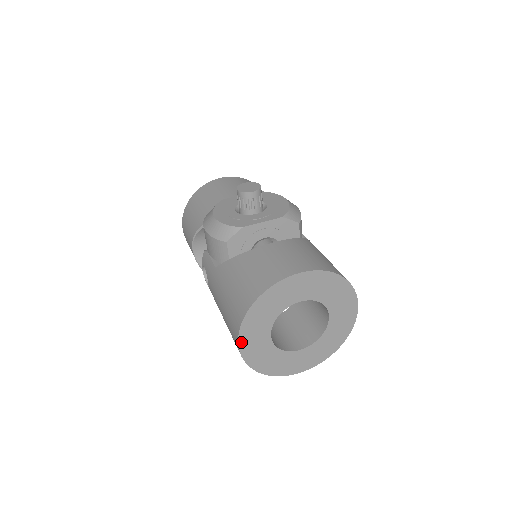
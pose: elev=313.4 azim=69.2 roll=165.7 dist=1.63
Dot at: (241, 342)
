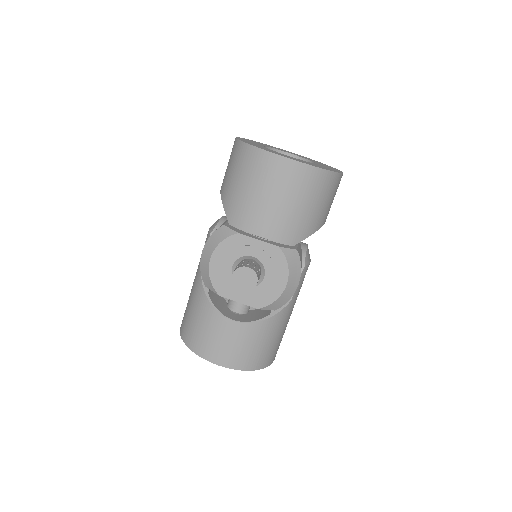
Dot at: occluded
